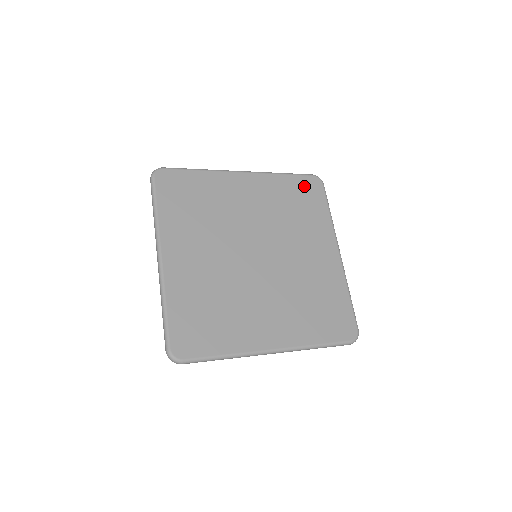
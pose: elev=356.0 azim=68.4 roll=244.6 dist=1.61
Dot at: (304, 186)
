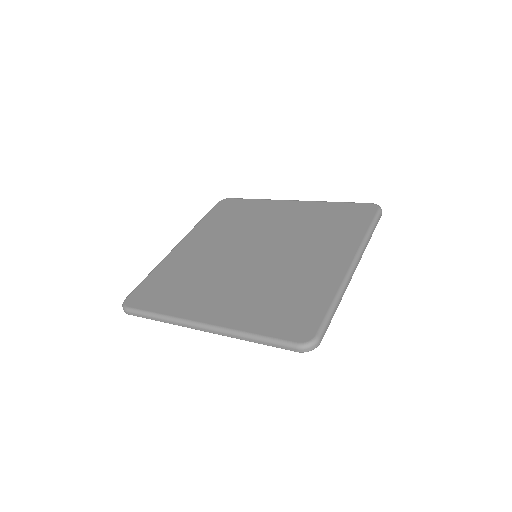
Dot at: (352, 210)
